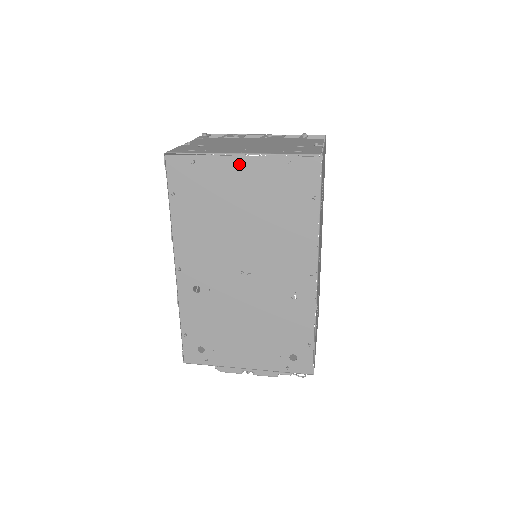
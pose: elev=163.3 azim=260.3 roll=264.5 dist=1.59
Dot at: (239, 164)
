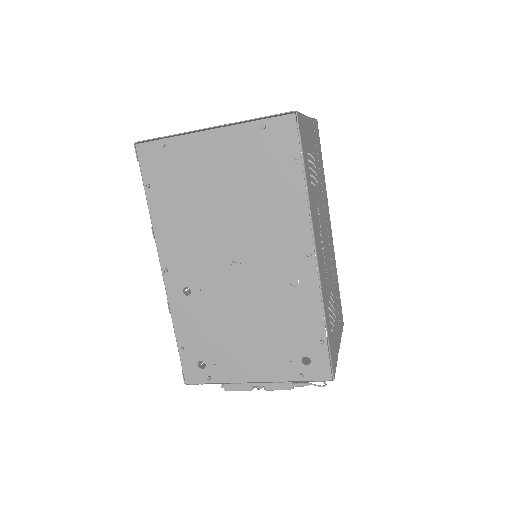
Dot at: (210, 139)
